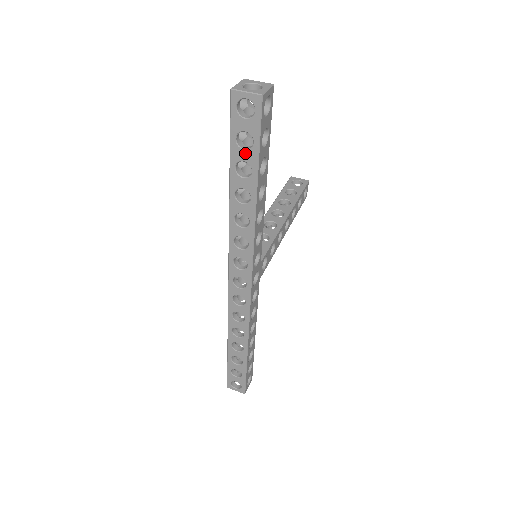
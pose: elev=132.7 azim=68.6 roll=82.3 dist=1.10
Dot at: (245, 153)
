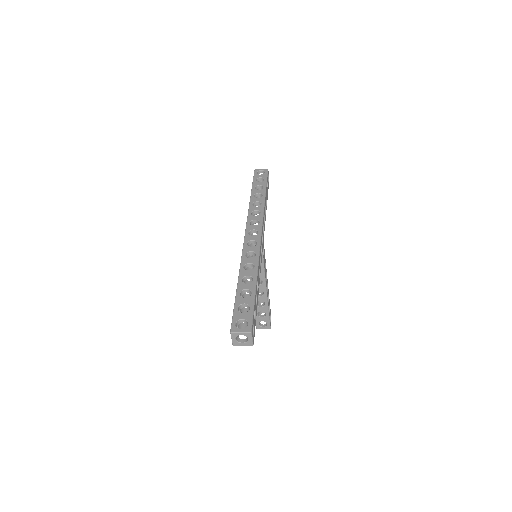
Dot at: (260, 183)
